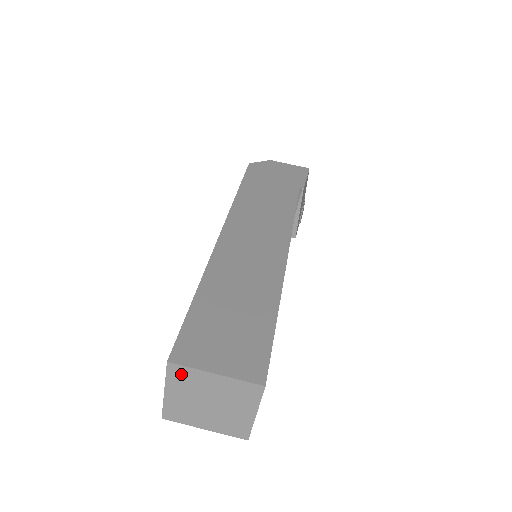
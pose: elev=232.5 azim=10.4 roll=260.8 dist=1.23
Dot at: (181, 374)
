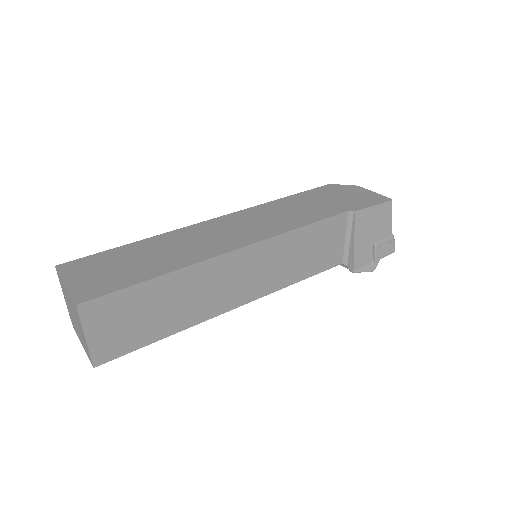
Dot at: occluded
